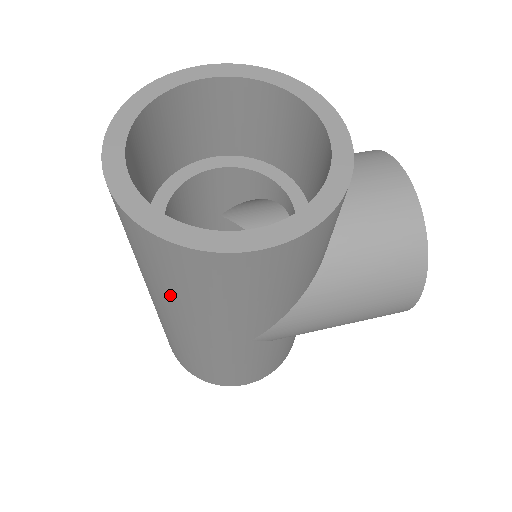
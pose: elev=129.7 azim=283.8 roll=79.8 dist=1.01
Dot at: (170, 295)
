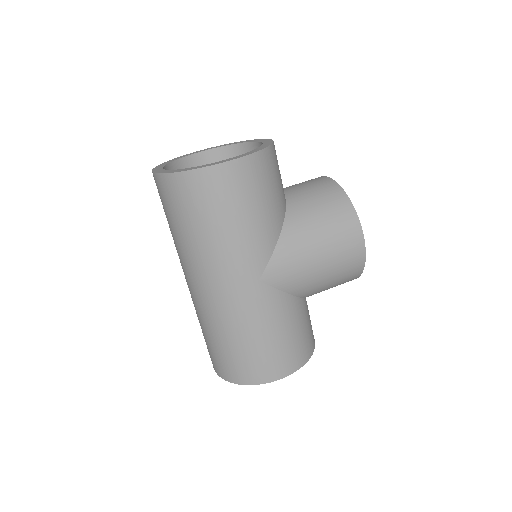
Dot at: (197, 238)
